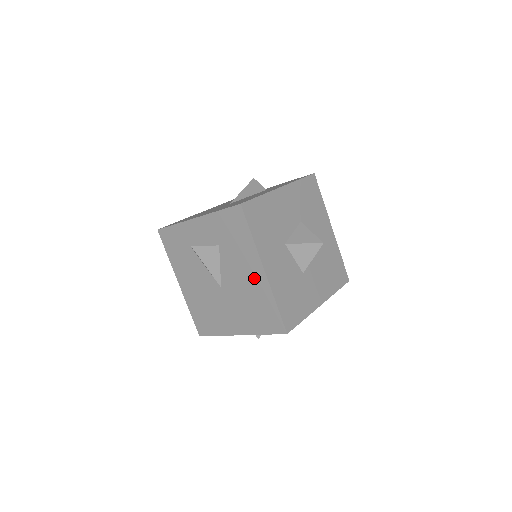
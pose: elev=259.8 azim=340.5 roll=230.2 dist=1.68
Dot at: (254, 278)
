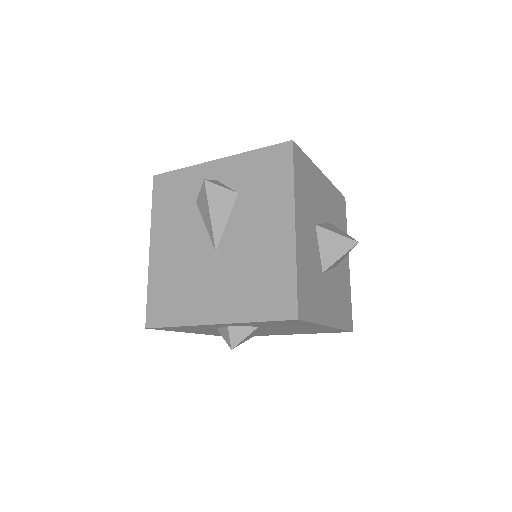
Dot at: (275, 236)
